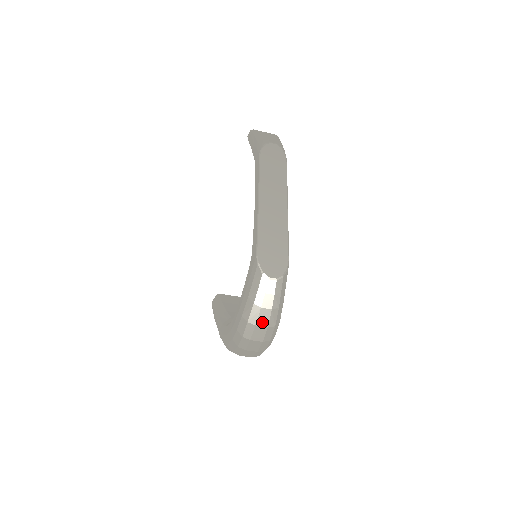
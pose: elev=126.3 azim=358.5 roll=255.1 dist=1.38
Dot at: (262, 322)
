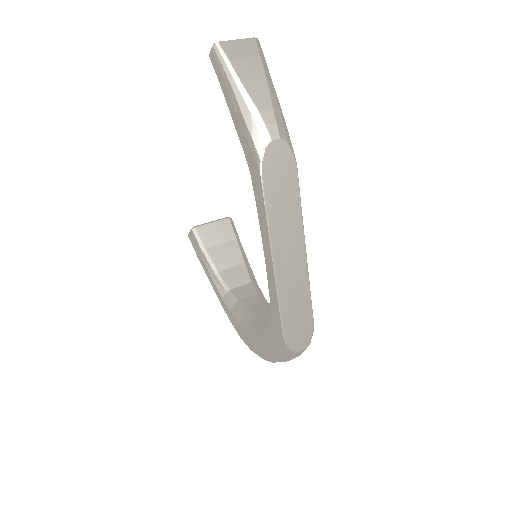
Dot at: occluded
